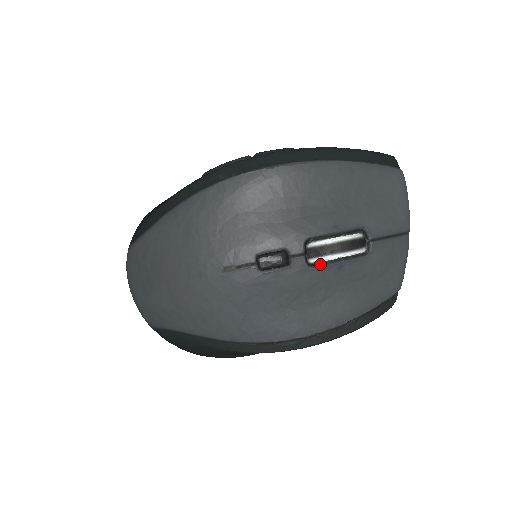
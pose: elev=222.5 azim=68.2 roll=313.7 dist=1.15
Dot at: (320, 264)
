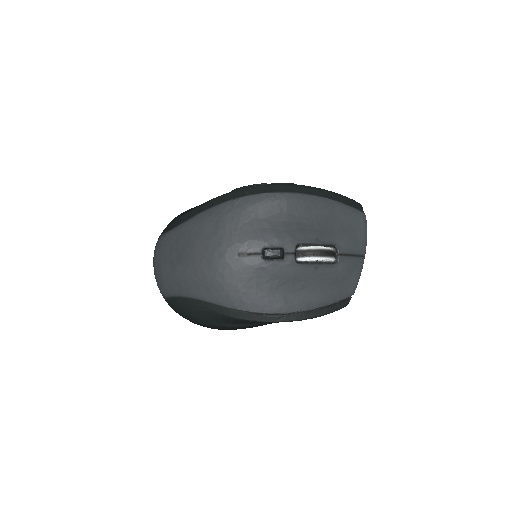
Dot at: (304, 263)
